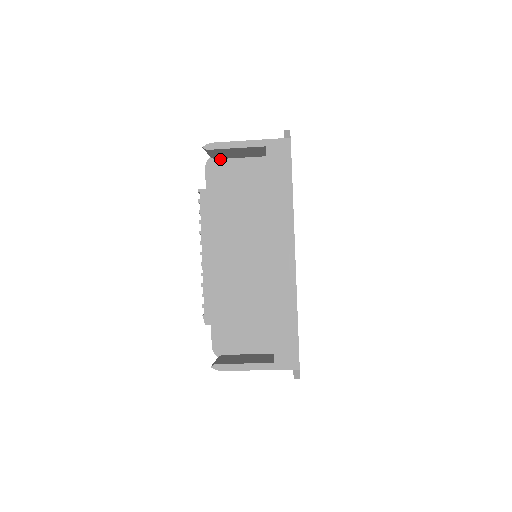
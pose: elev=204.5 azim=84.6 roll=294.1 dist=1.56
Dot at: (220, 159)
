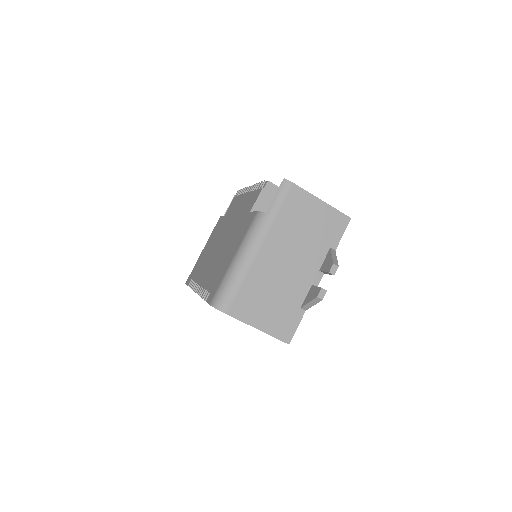
Dot at: occluded
